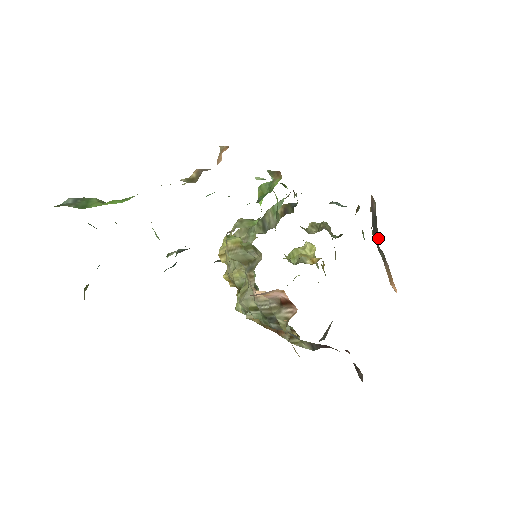
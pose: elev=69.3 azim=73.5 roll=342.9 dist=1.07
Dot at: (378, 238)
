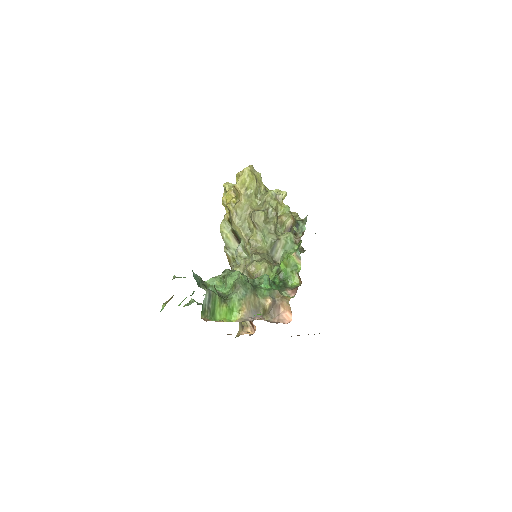
Dot at: occluded
